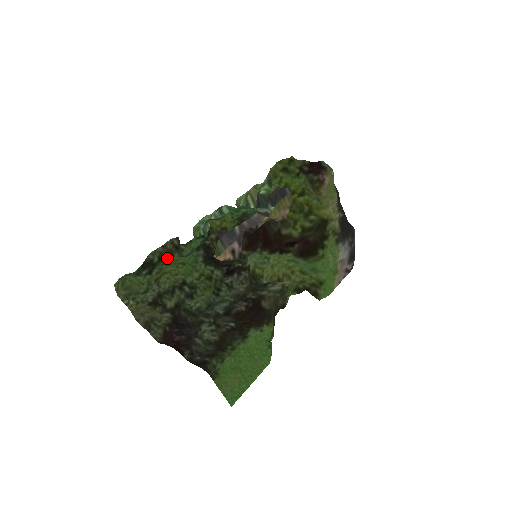
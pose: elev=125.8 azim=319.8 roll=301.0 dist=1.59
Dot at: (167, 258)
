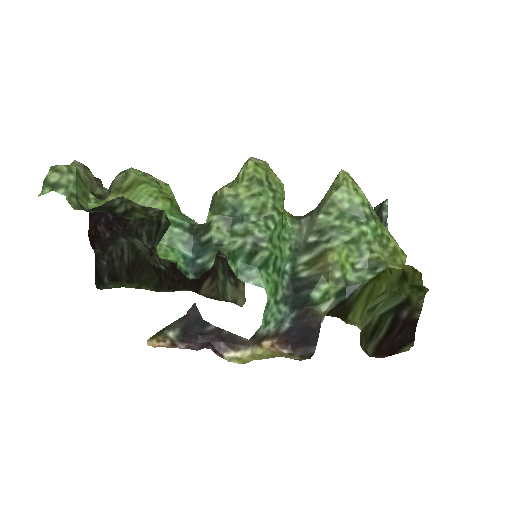
Dot at: (138, 217)
